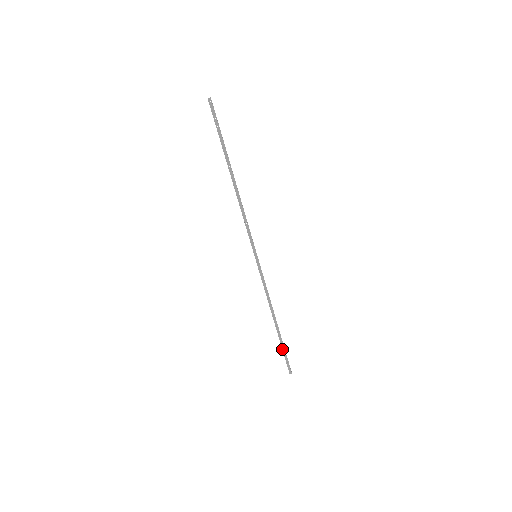
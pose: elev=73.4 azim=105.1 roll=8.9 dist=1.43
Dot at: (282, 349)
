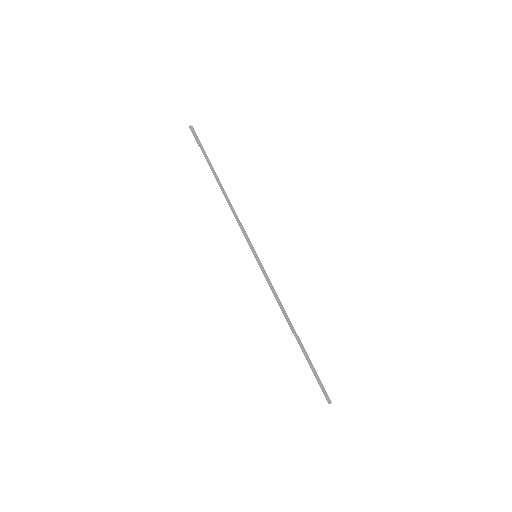
Dot at: (310, 367)
